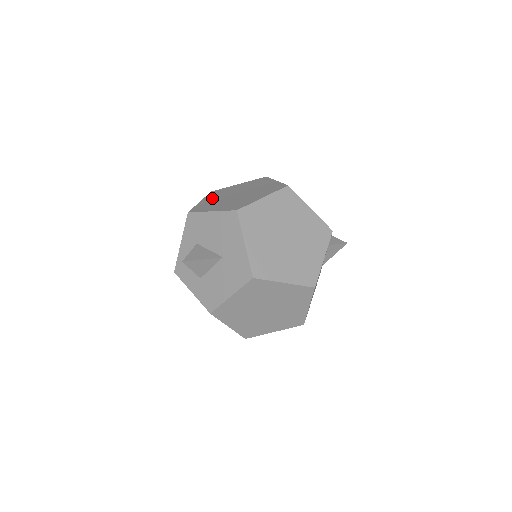
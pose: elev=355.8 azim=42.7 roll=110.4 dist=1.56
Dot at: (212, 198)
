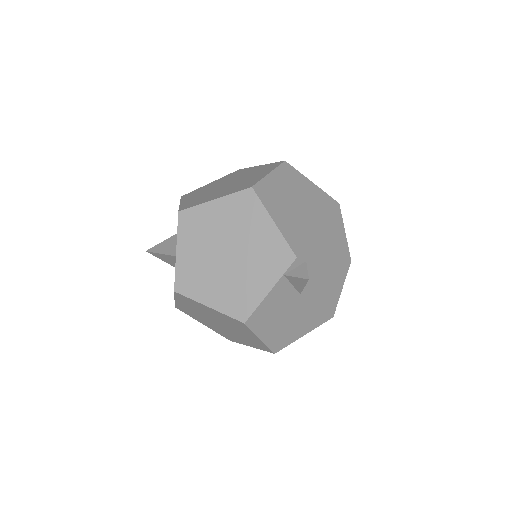
Dot at: (217, 181)
